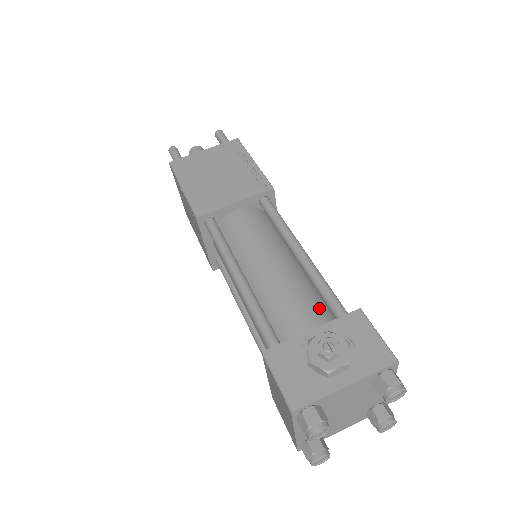
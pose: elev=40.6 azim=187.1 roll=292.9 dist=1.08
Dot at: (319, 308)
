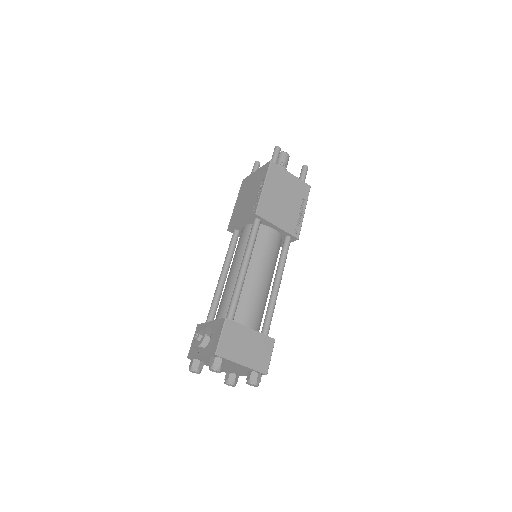
Dot at: occluded
